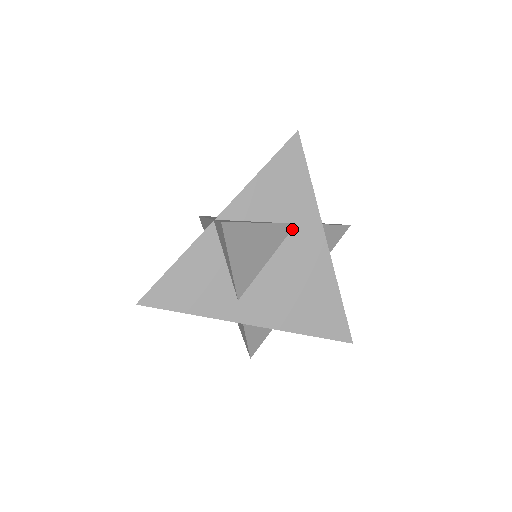
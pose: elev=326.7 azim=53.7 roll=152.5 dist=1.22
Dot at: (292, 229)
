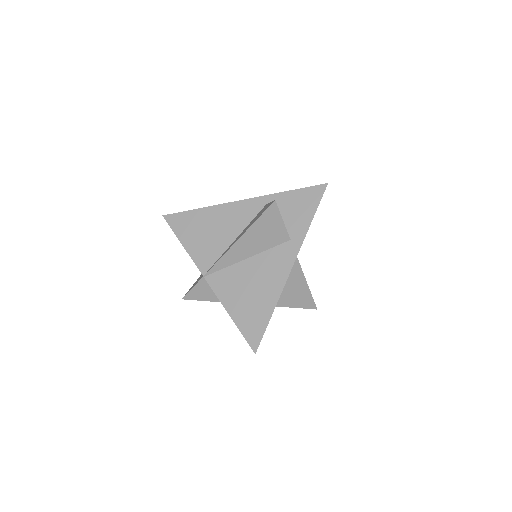
Dot at: occluded
